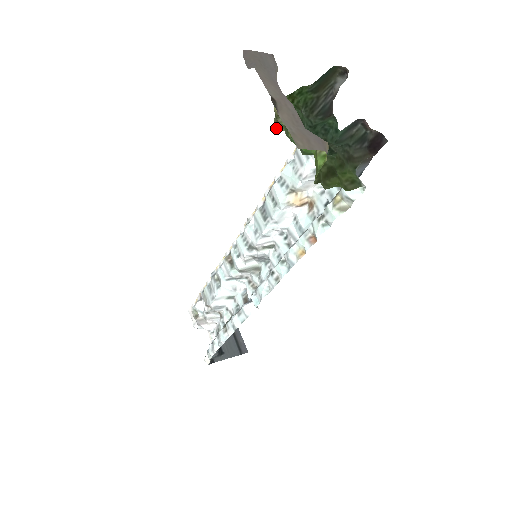
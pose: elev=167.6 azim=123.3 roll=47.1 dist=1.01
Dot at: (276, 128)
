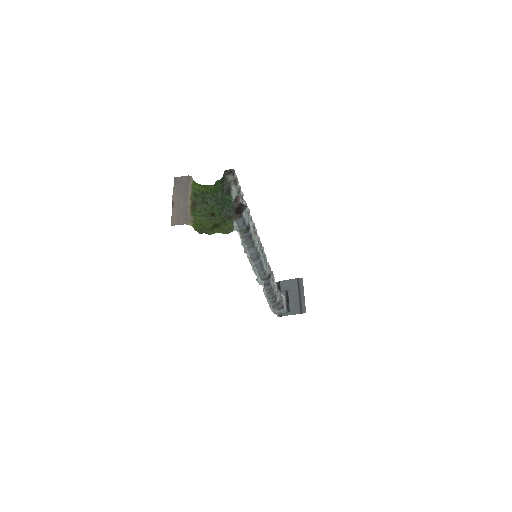
Dot at: (198, 205)
